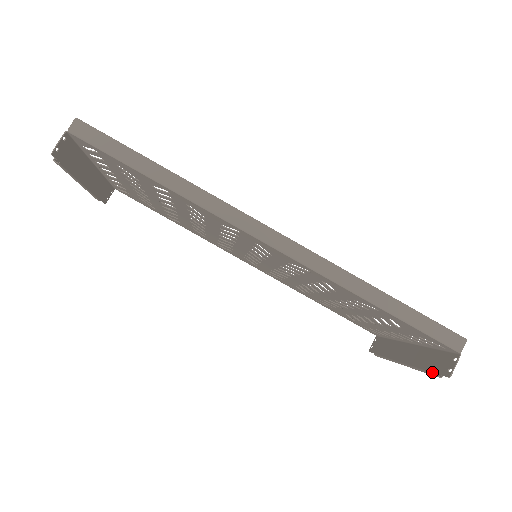
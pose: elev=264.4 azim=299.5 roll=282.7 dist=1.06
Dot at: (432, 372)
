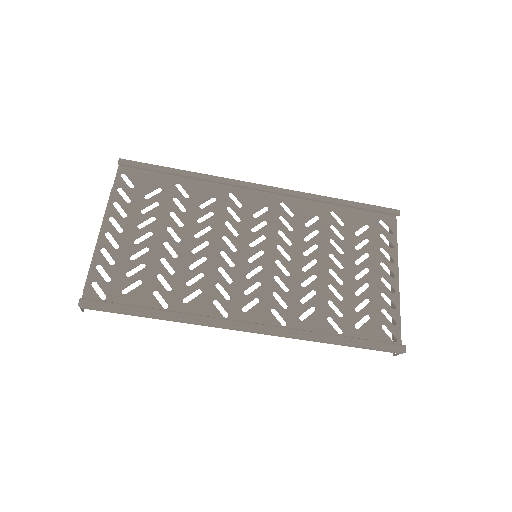
Dot at: (392, 335)
